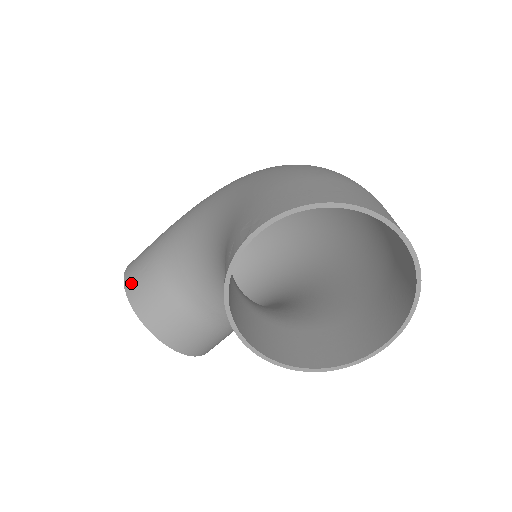
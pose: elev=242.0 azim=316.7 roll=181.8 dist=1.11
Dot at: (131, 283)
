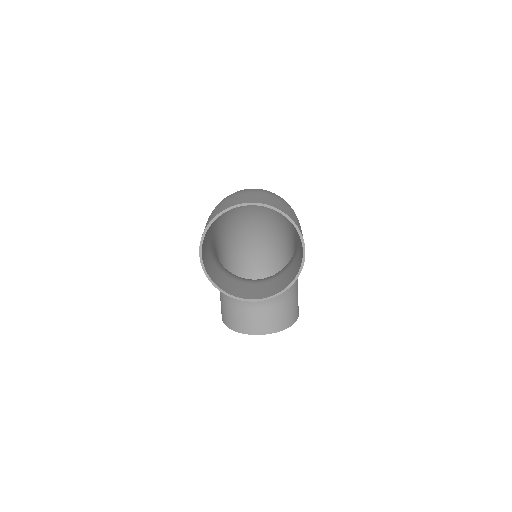
Dot at: (225, 320)
